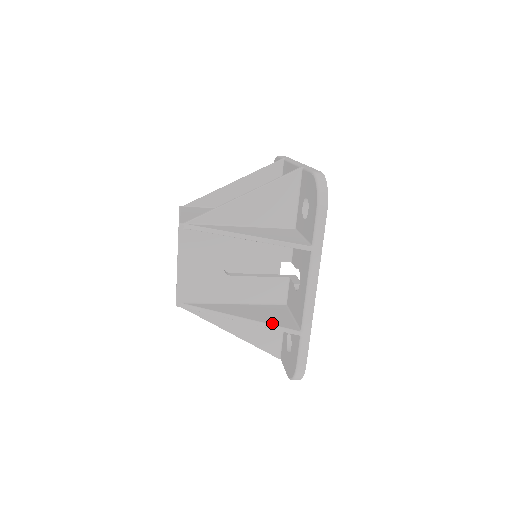
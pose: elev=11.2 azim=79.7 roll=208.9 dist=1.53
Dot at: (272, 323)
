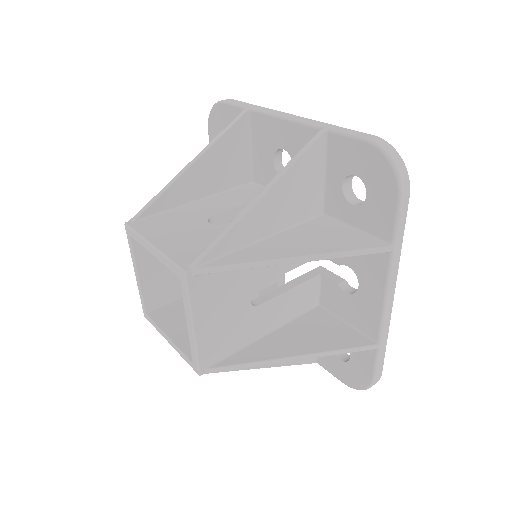
Dot at: (339, 347)
